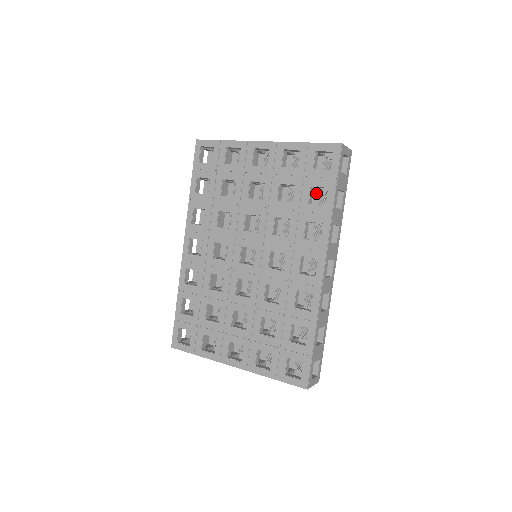
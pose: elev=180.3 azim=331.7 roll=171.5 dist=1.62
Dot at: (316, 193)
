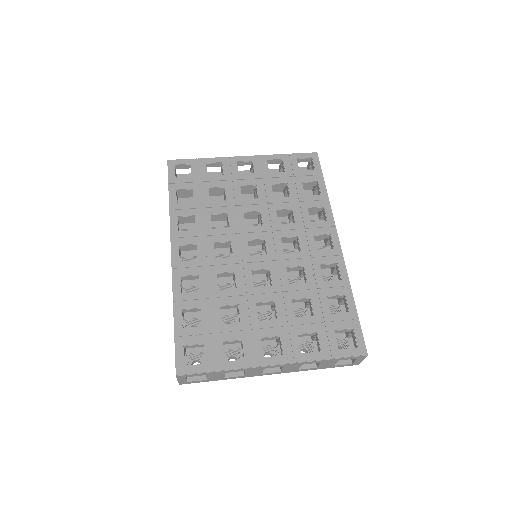
Dot at: occluded
